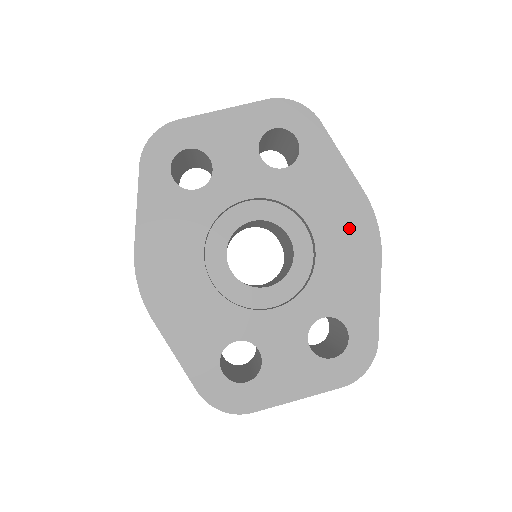
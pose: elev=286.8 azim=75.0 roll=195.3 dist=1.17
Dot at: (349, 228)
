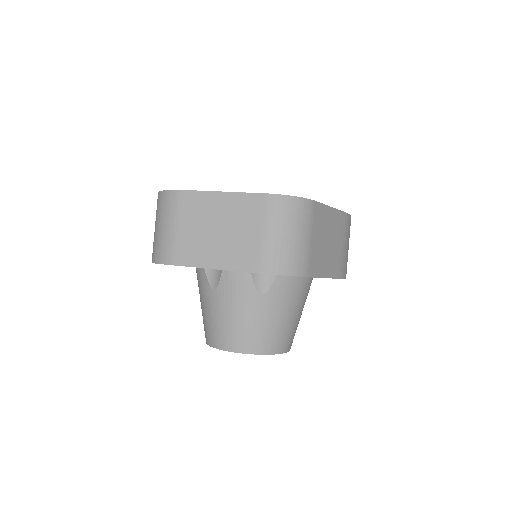
Dot at: occluded
